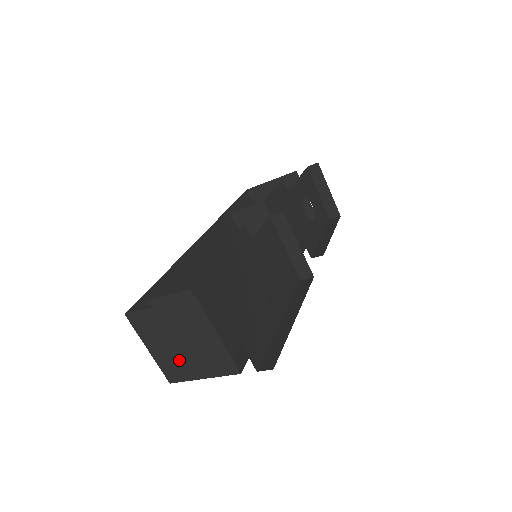
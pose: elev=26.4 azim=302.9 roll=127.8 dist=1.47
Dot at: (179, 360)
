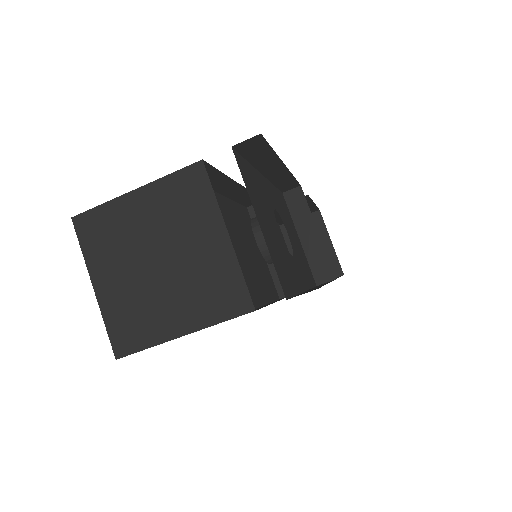
Dot at: (146, 300)
